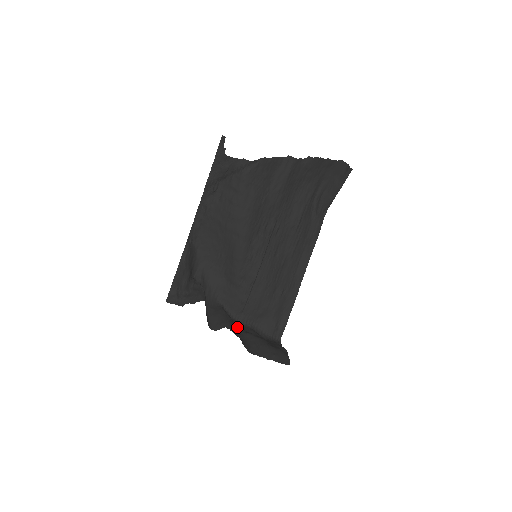
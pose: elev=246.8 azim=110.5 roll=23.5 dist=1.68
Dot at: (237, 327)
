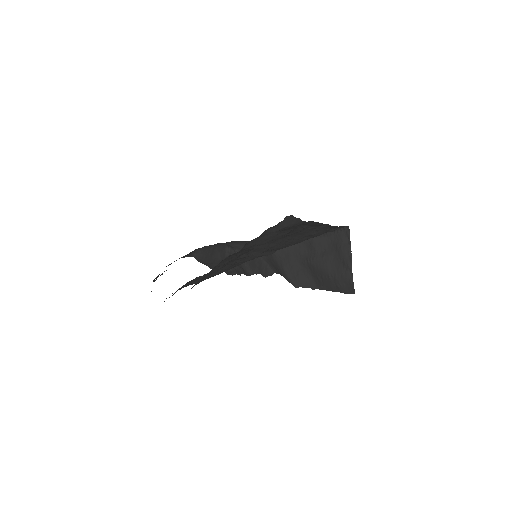
Dot at: (295, 256)
